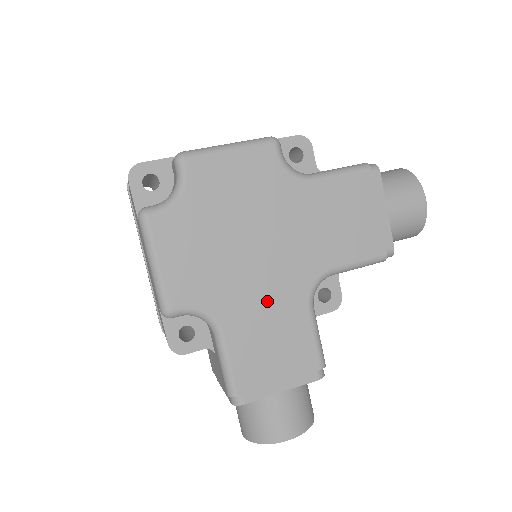
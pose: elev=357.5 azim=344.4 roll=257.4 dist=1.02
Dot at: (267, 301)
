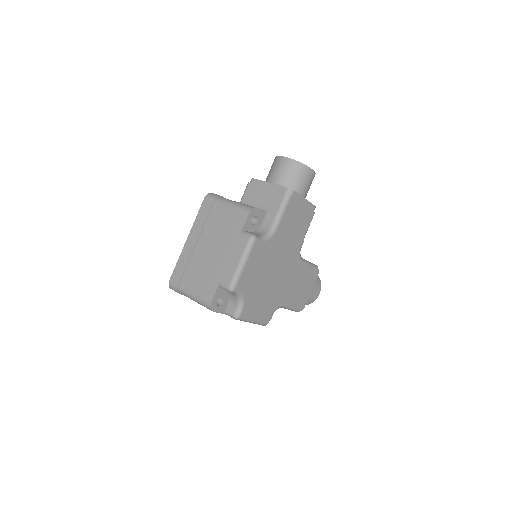
Dot at: (290, 280)
